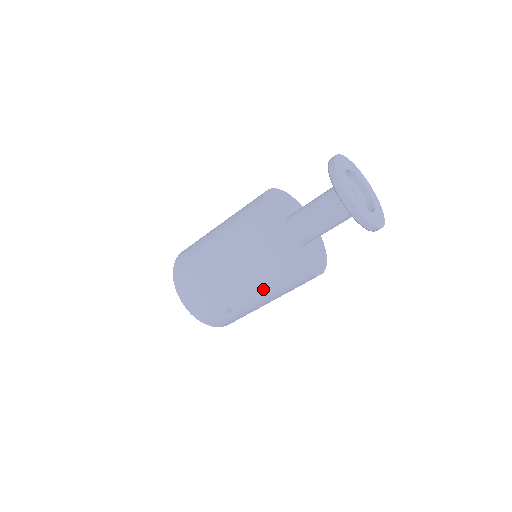
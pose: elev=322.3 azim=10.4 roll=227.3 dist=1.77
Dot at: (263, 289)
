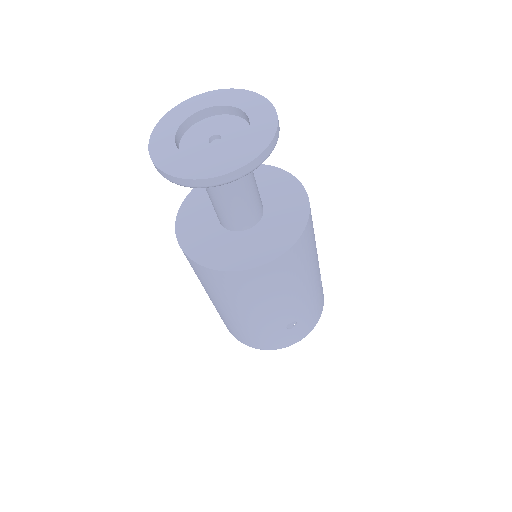
Dot at: (279, 296)
